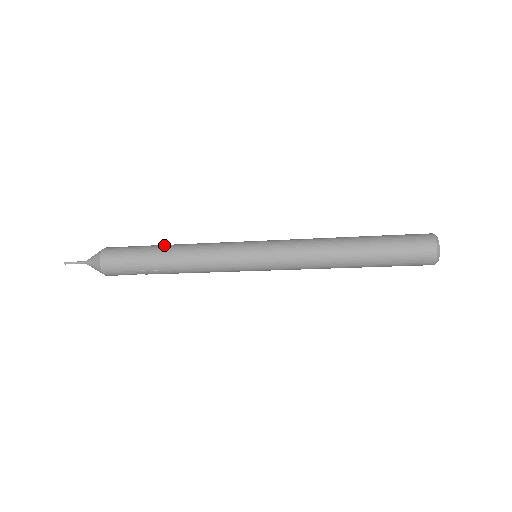
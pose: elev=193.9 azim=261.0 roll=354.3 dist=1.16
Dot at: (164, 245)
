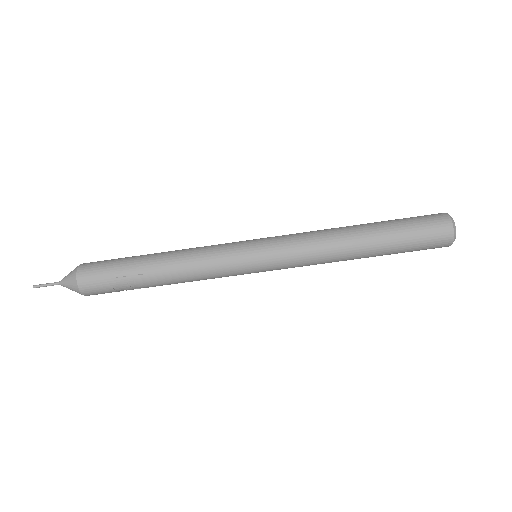
Dot at: occluded
